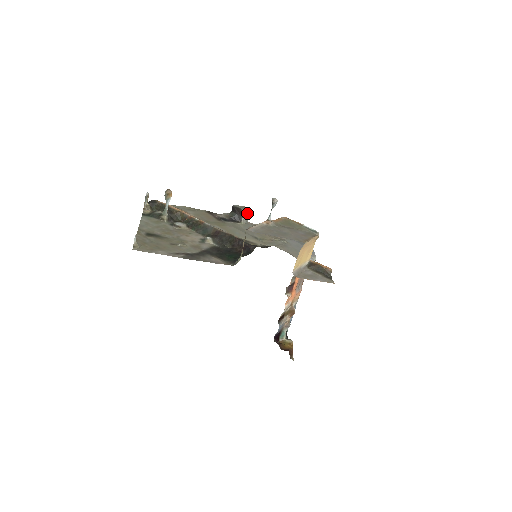
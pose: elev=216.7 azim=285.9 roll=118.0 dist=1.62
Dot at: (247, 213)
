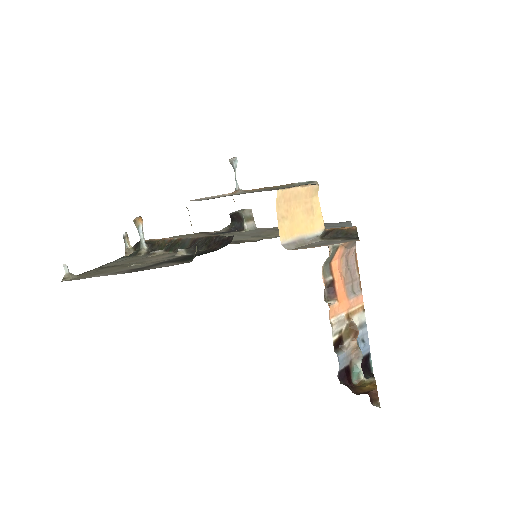
Dot at: (251, 217)
